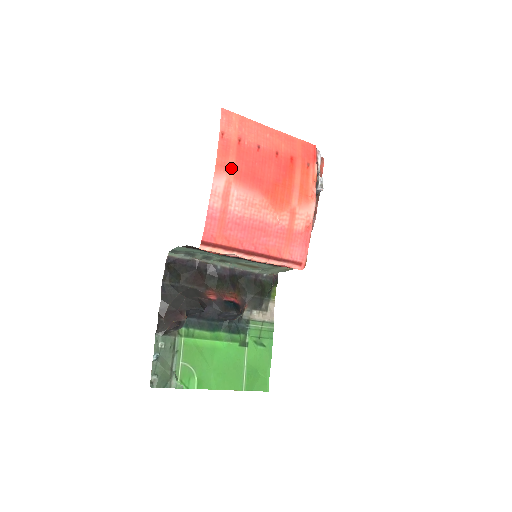
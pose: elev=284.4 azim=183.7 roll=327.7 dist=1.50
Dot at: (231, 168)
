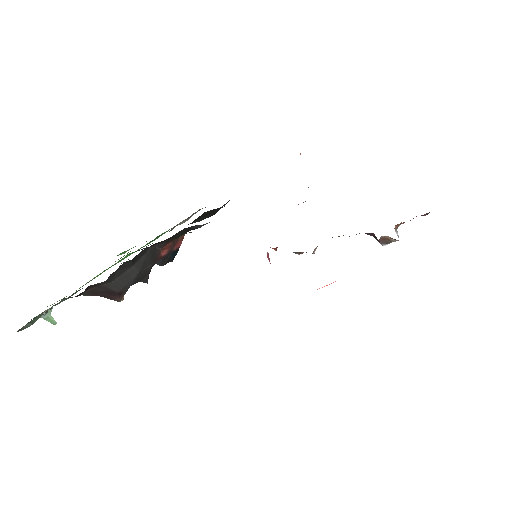
Dot at: occluded
